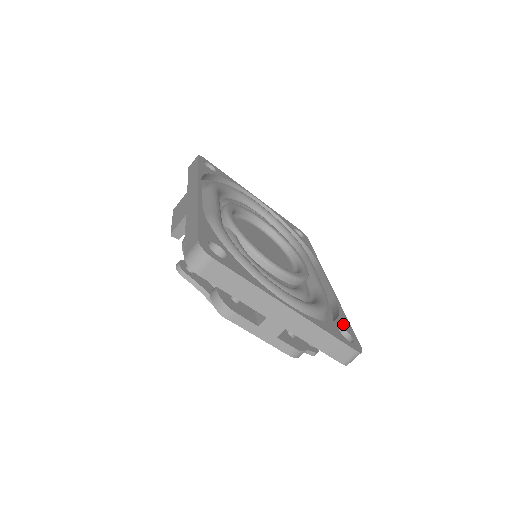
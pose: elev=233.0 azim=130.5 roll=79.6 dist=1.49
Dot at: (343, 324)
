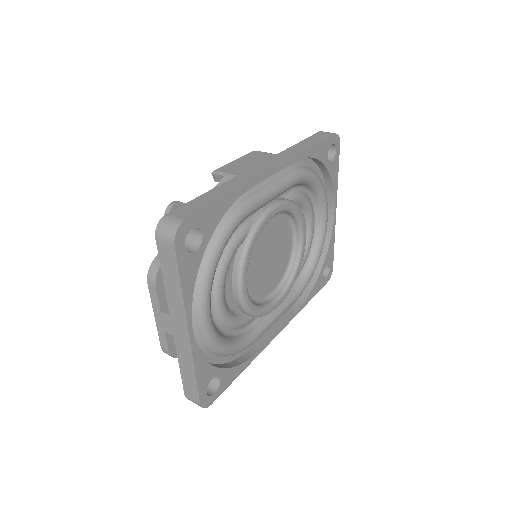
Dot at: (227, 376)
